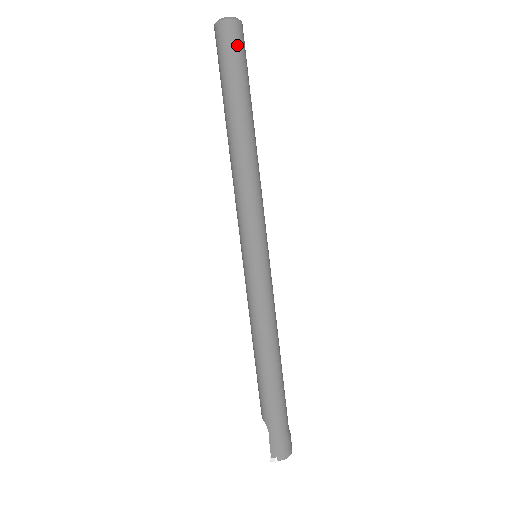
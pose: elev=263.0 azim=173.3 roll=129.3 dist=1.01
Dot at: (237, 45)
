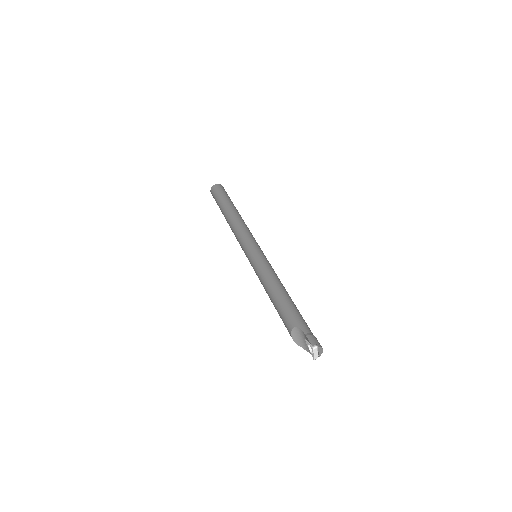
Dot at: occluded
